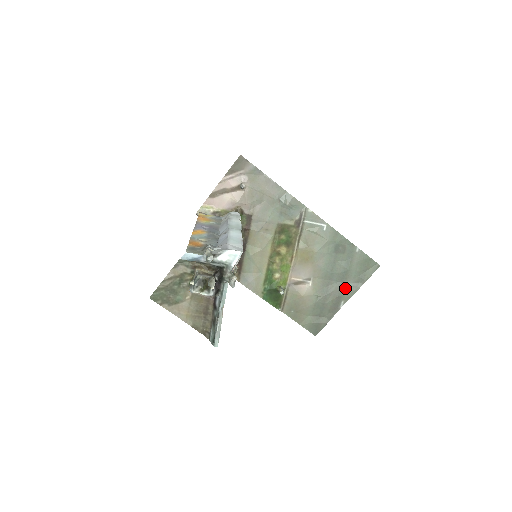
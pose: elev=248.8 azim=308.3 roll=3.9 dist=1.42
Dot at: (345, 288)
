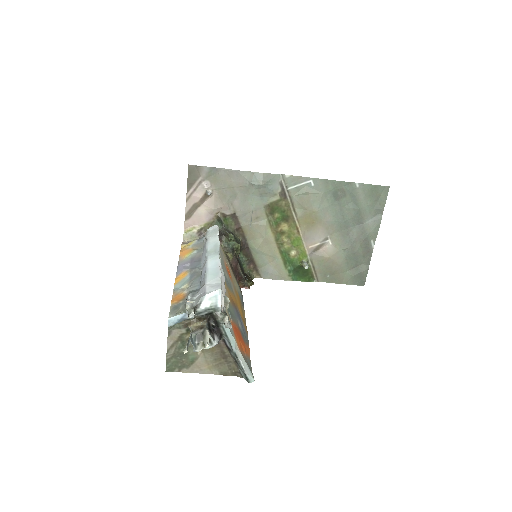
Dot at: (367, 227)
